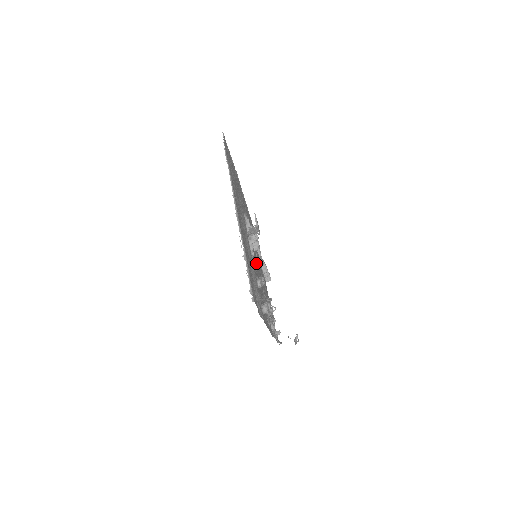
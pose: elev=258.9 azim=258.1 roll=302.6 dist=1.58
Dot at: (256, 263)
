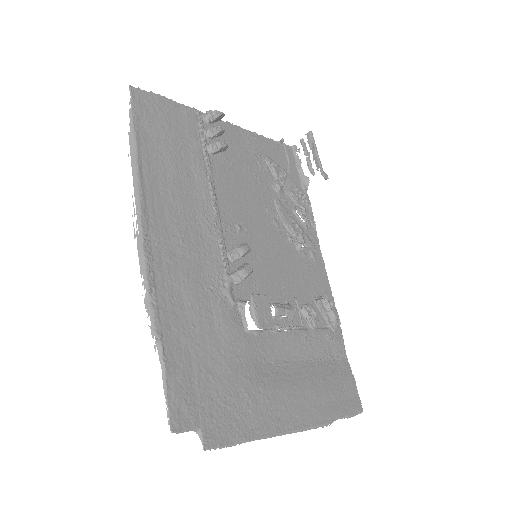
Dot at: (262, 256)
